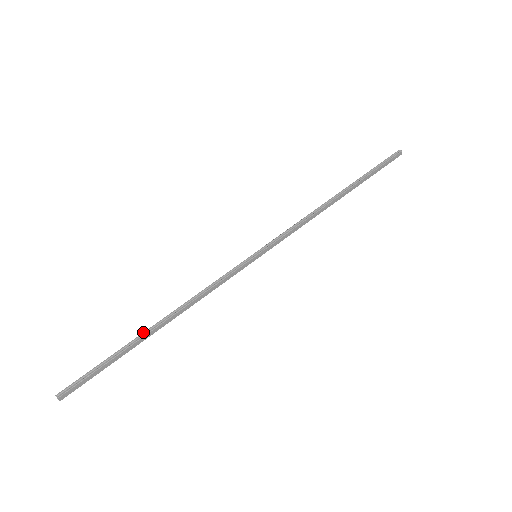
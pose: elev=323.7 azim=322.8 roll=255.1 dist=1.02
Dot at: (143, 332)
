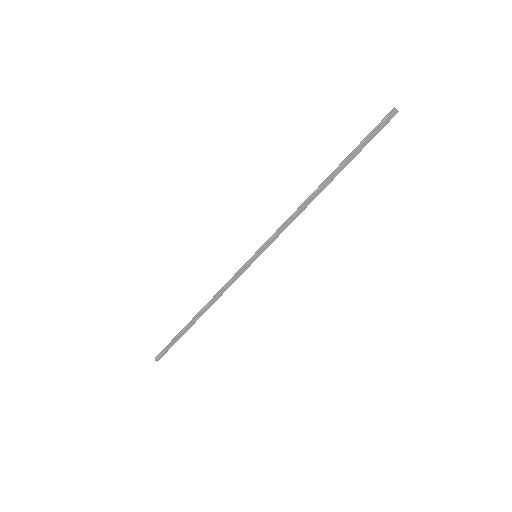
Dot at: occluded
